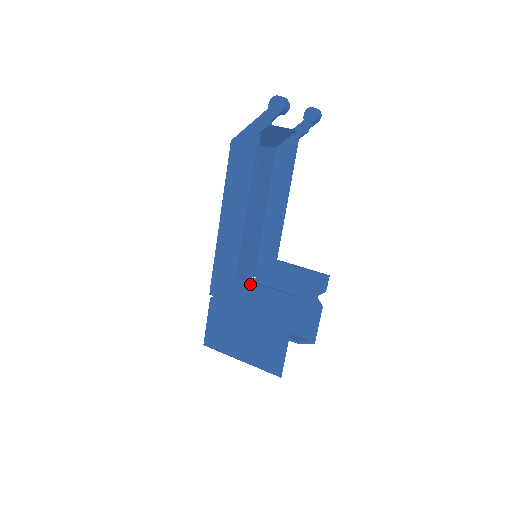
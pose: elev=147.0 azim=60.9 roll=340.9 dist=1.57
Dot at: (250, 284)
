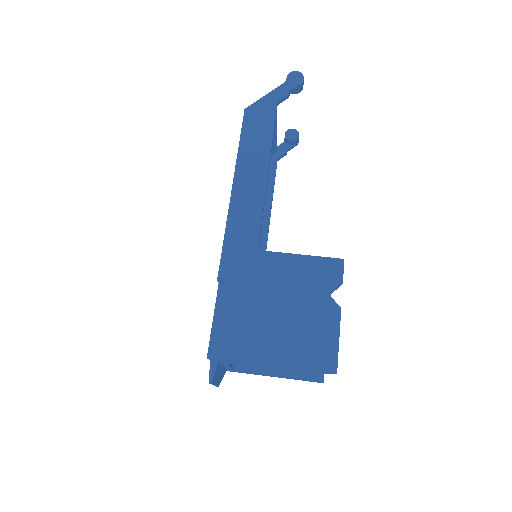
Dot at: (279, 254)
